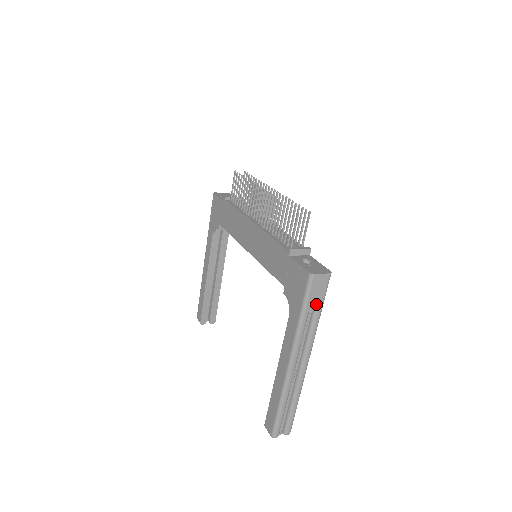
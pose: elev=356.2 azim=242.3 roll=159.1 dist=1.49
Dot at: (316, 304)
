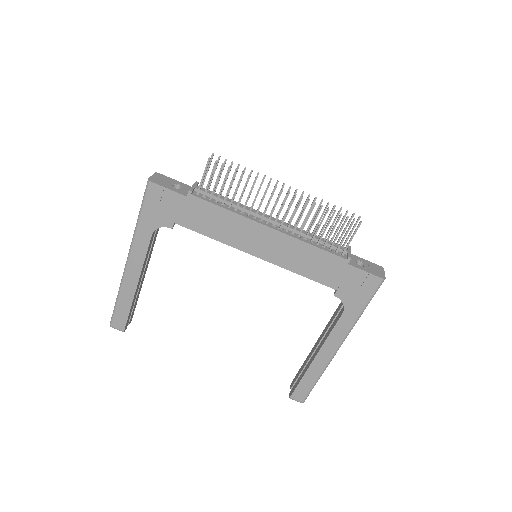
Dot at: occluded
